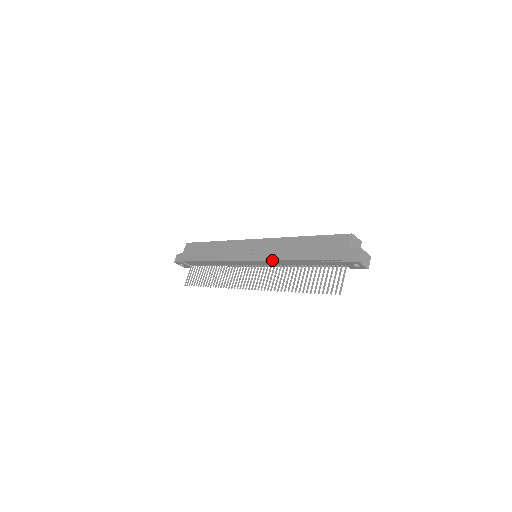
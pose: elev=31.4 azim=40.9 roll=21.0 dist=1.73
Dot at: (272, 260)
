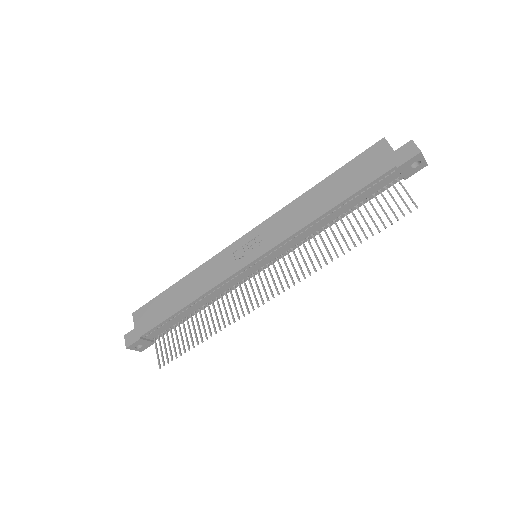
Dot at: (291, 235)
